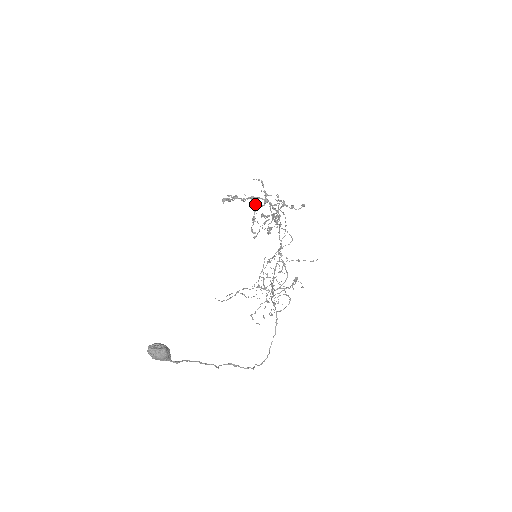
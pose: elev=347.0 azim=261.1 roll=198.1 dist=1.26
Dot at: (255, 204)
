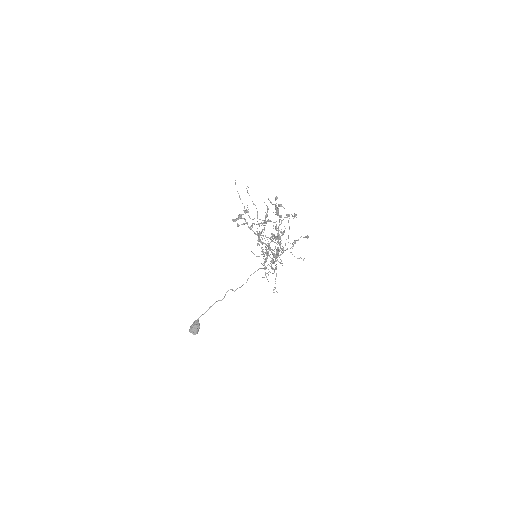
Dot at: occluded
